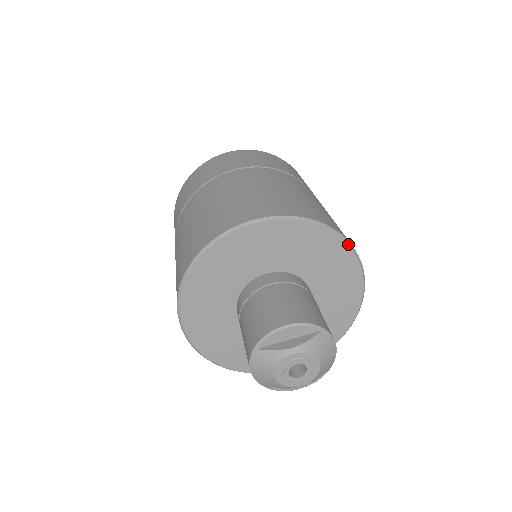
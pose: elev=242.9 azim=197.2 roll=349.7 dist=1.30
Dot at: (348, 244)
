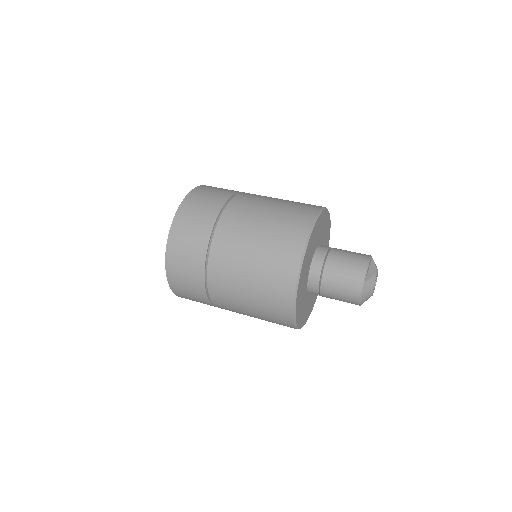
Dot at: occluded
